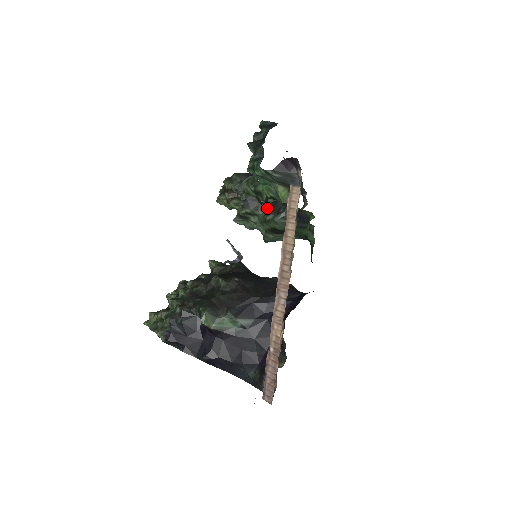
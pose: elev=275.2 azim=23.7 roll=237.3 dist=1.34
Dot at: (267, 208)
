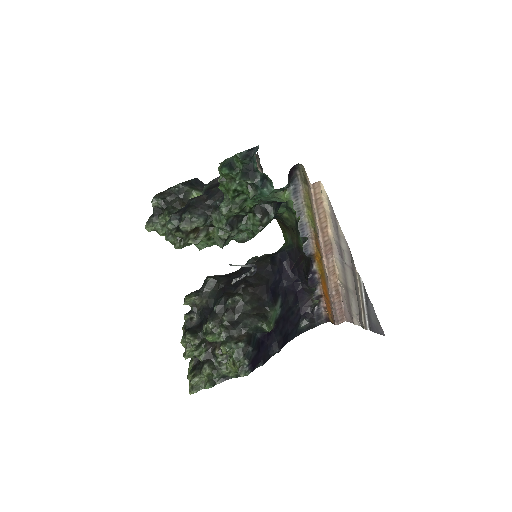
Dot at: (257, 216)
